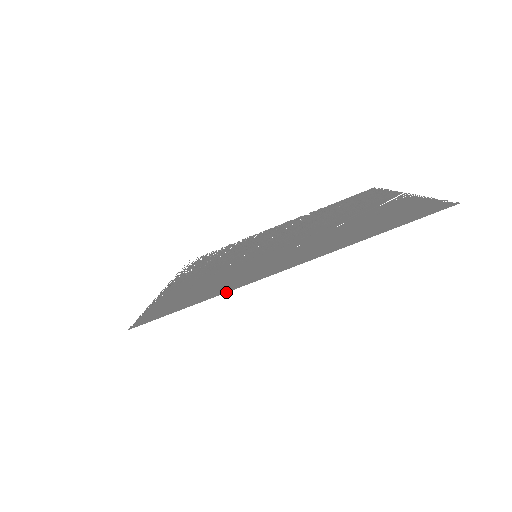
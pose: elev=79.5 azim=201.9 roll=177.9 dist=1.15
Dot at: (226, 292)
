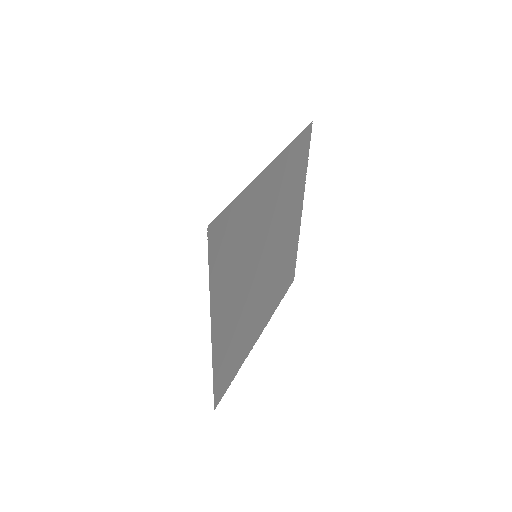
Dot at: (250, 183)
